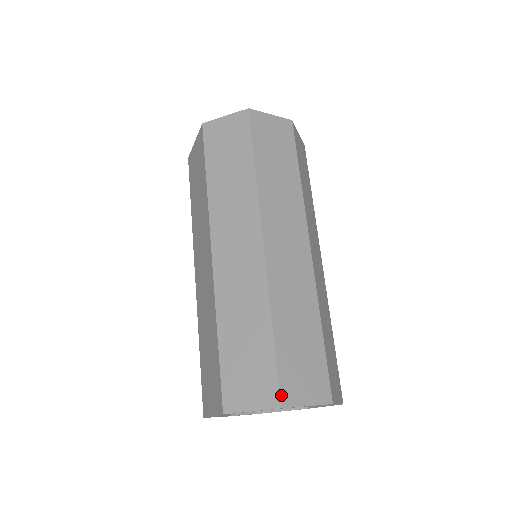
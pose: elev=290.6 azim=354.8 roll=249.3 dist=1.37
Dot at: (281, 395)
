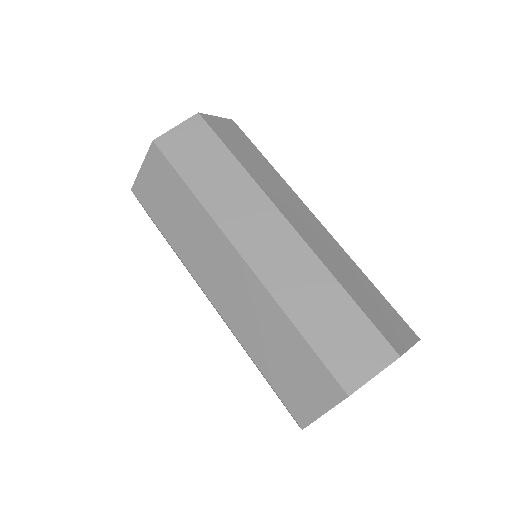
Dot at: (392, 346)
